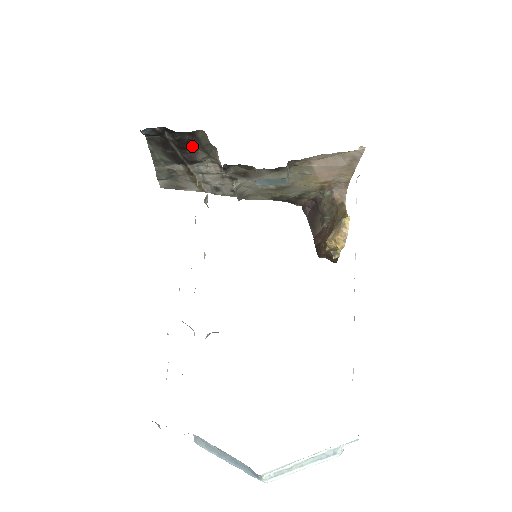
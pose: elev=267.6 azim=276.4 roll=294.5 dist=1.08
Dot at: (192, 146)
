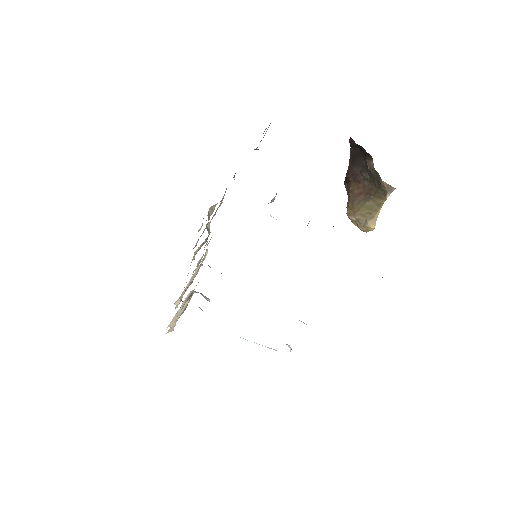
Dot at: occluded
